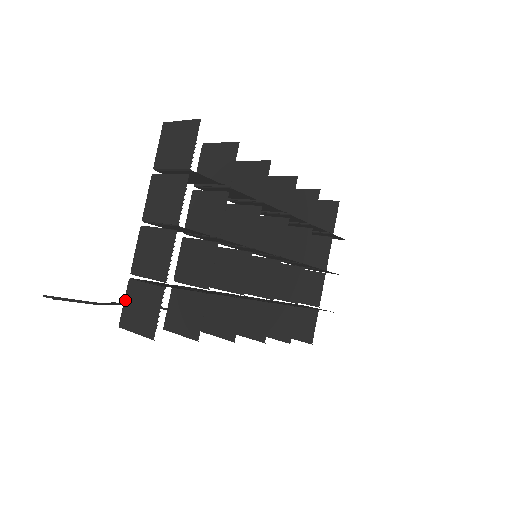
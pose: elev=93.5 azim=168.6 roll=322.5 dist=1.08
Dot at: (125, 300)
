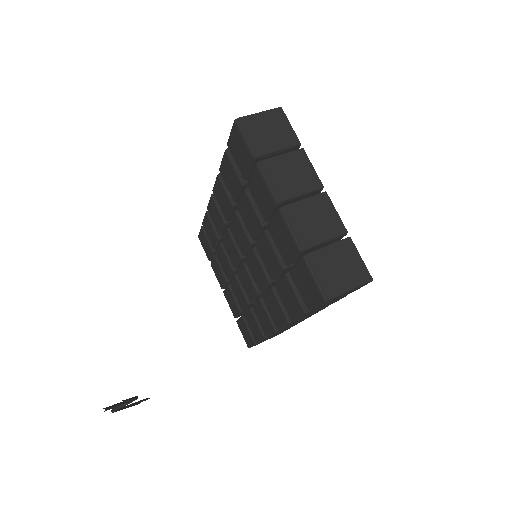
Dot at: (316, 274)
